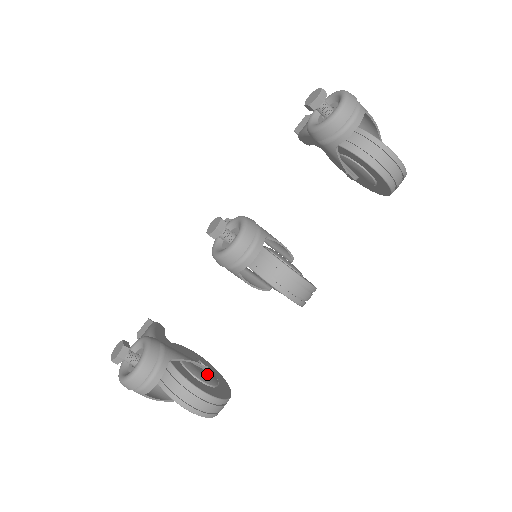
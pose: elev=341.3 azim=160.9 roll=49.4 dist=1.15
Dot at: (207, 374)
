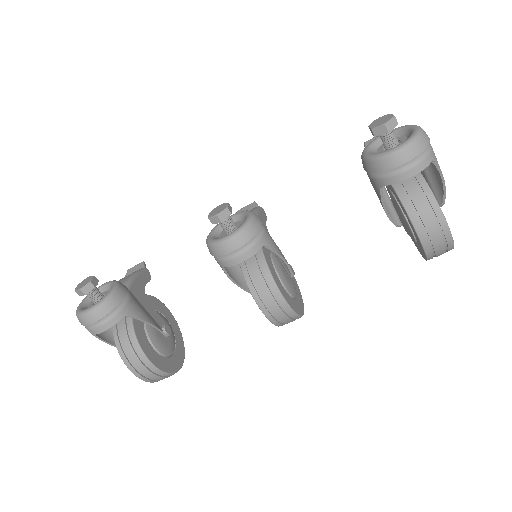
Dot at: (165, 341)
